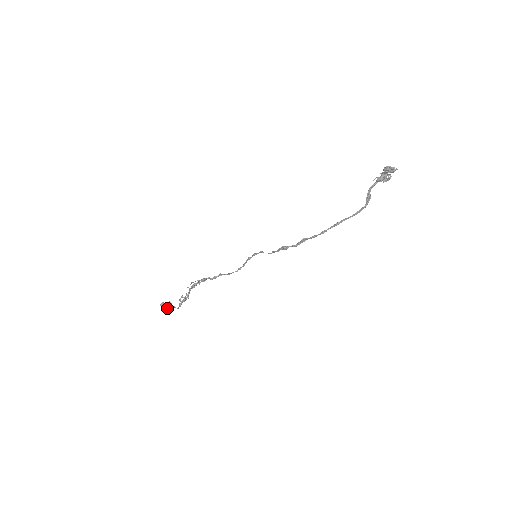
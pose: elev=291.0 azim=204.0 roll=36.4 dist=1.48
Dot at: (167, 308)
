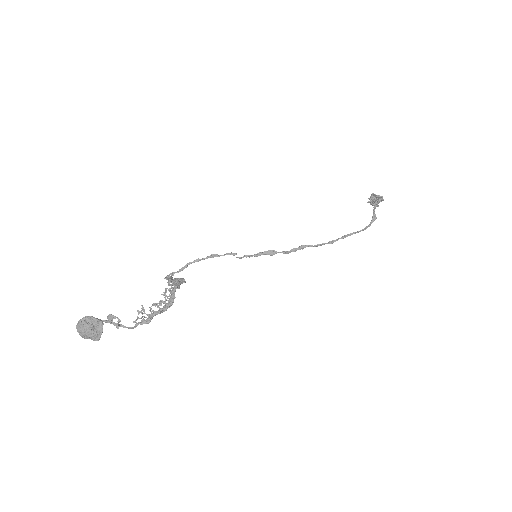
Dot at: (102, 327)
